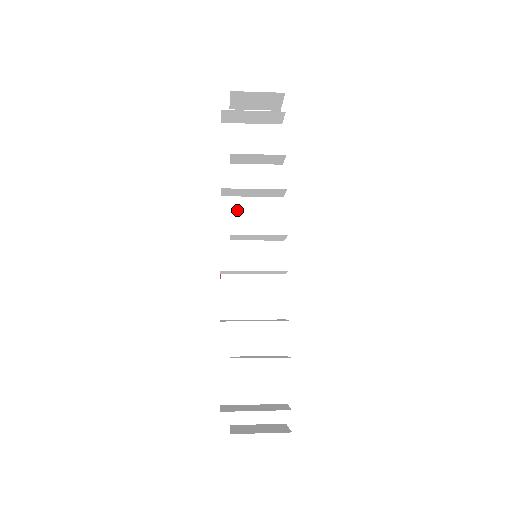
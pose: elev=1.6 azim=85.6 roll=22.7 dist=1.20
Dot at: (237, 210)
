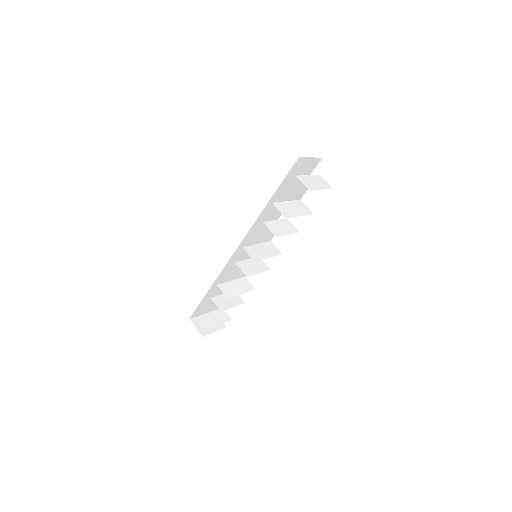
Dot at: (261, 229)
